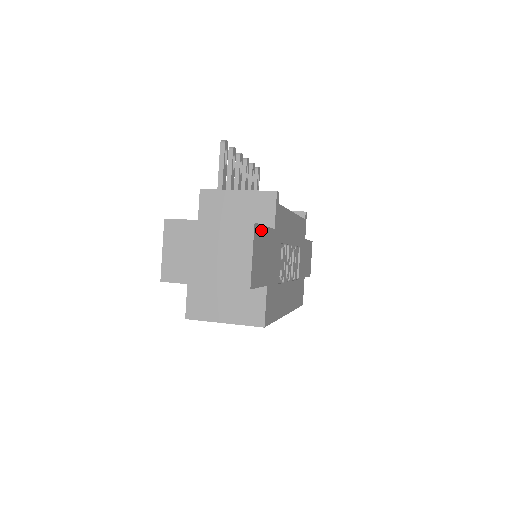
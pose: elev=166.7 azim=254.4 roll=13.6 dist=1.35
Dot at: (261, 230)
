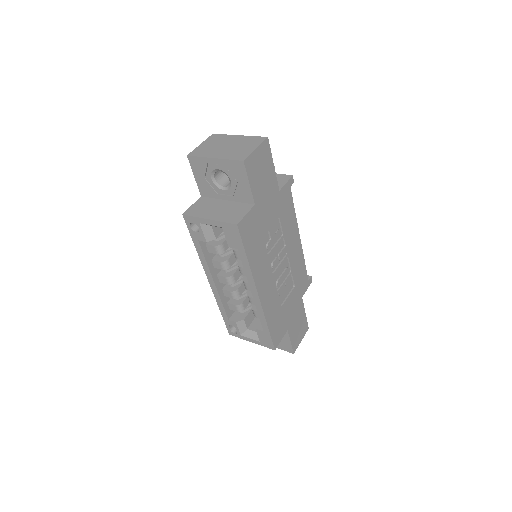
Dot at: (270, 157)
